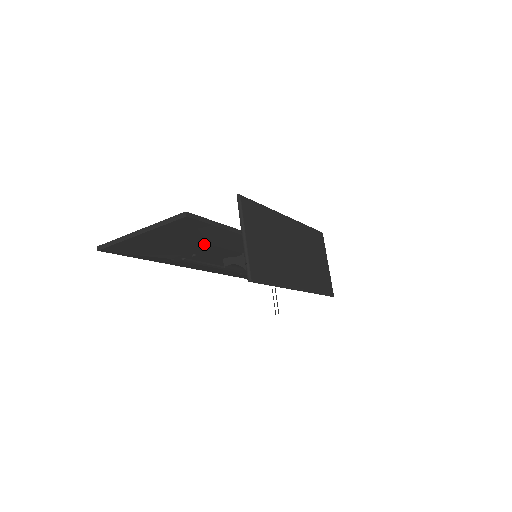
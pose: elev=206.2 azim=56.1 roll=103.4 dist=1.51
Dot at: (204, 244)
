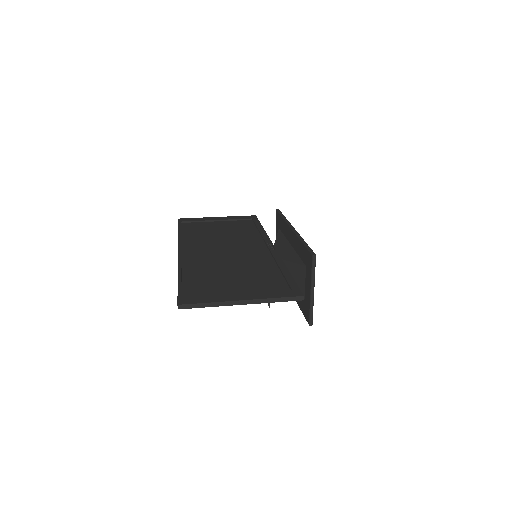
Dot at: occluded
